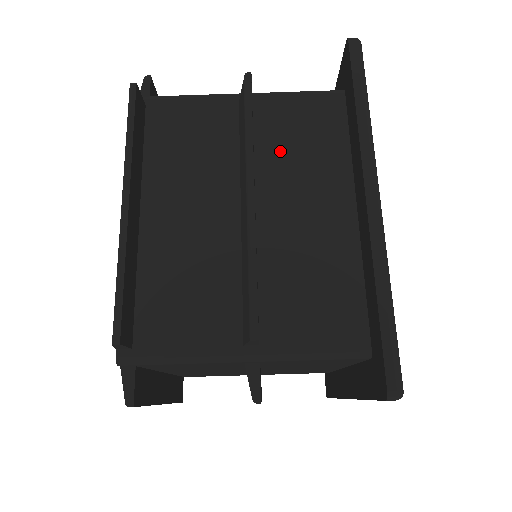
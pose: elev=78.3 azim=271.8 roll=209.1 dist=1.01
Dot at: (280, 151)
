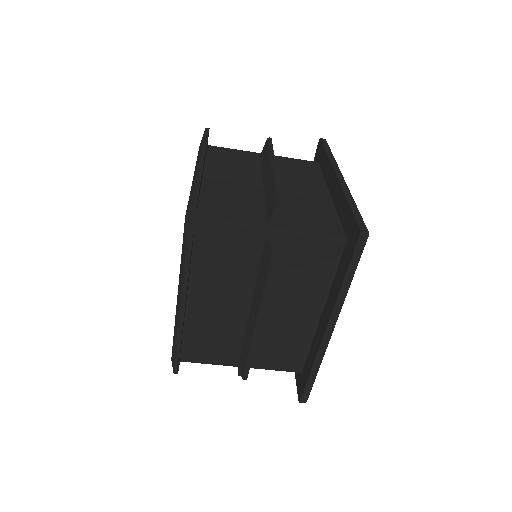
Dot at: (286, 276)
